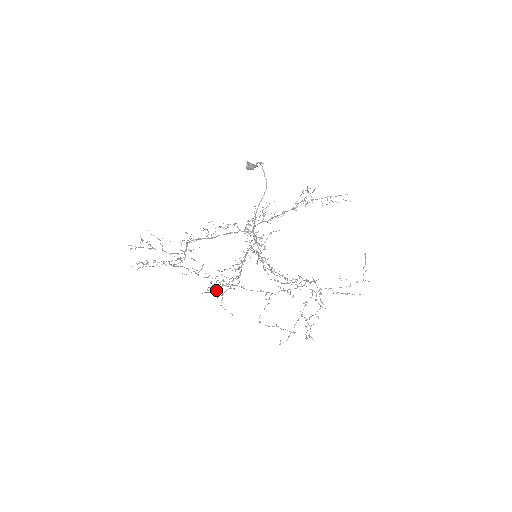
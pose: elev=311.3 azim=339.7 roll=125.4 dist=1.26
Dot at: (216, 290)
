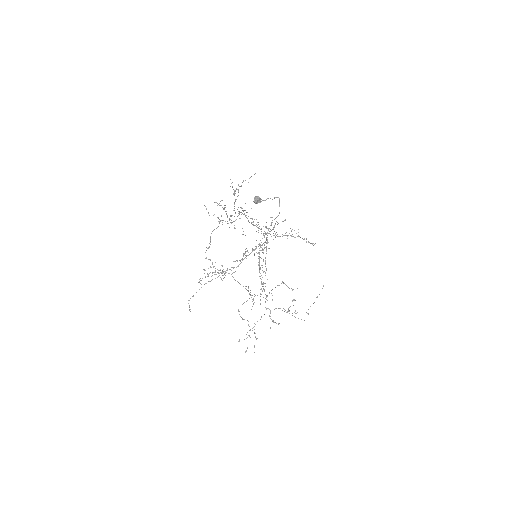
Dot at: (212, 272)
